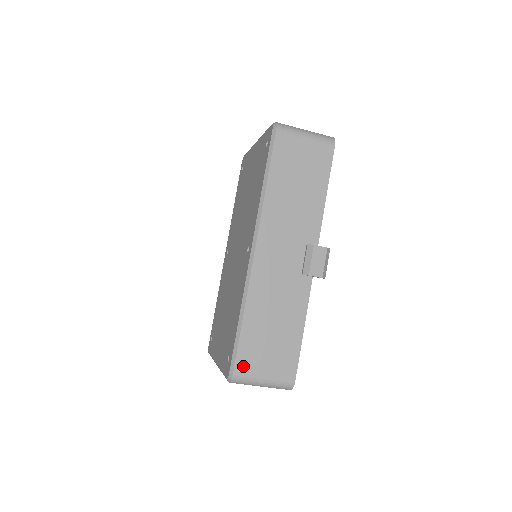
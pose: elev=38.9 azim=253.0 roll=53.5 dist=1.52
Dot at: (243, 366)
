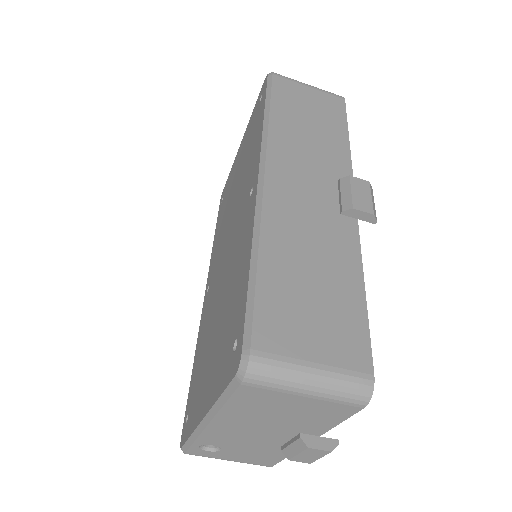
Dot at: (268, 338)
